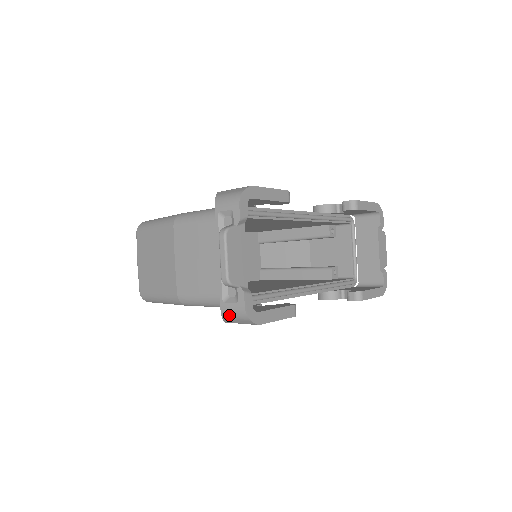
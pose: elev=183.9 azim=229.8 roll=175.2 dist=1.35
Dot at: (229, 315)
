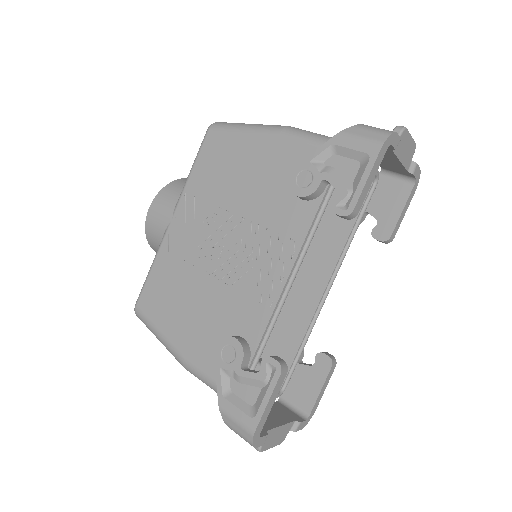
Dot at: occluded
